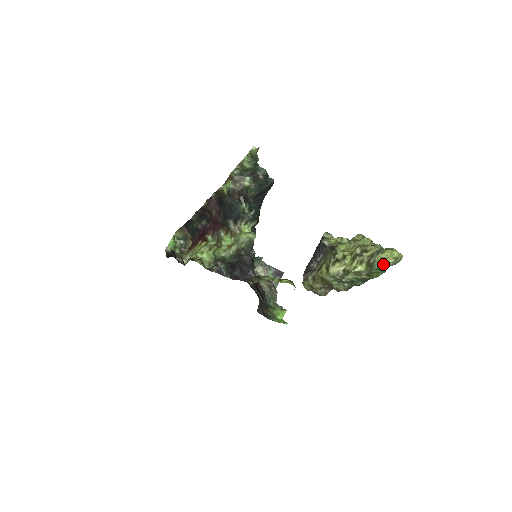
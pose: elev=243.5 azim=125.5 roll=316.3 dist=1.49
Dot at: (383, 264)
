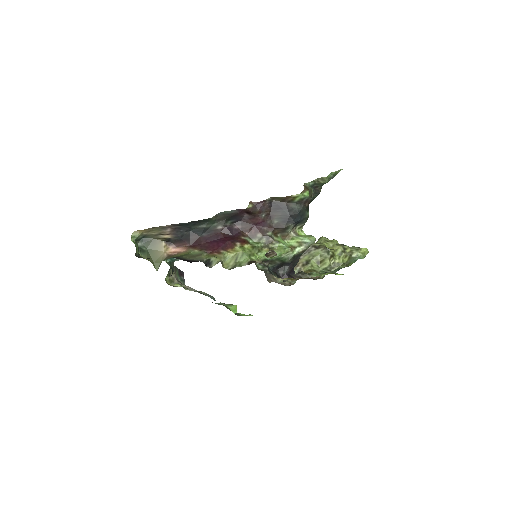
Dot at: (363, 257)
